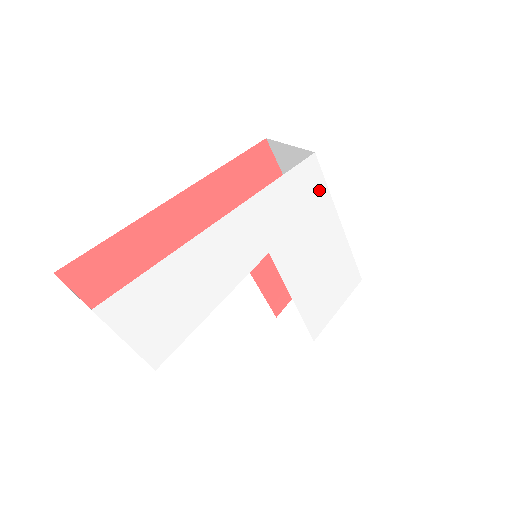
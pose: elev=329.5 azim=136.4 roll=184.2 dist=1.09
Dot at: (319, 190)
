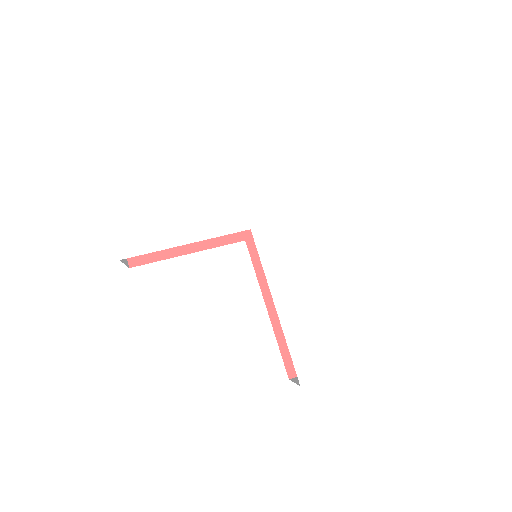
Dot at: (316, 205)
